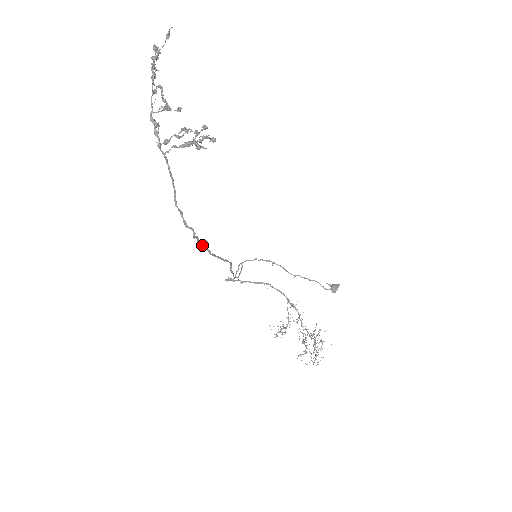
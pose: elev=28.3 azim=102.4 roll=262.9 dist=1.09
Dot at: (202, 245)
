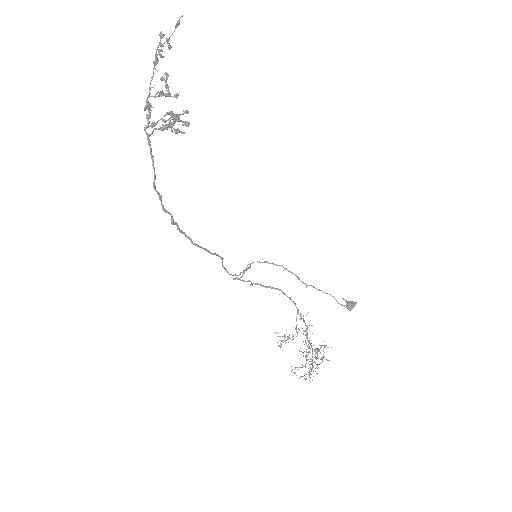
Dot at: (183, 233)
